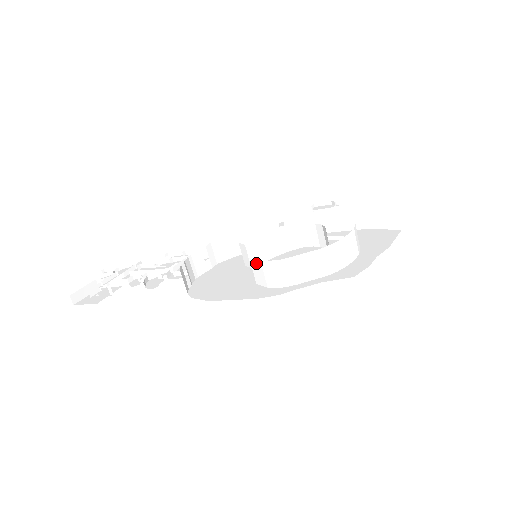
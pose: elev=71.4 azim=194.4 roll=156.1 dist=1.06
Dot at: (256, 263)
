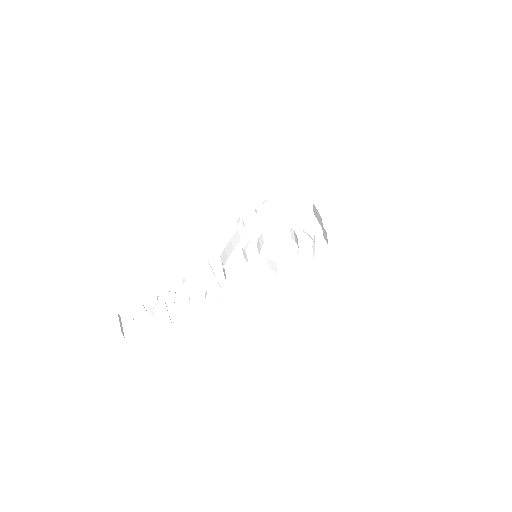
Dot at: (283, 265)
